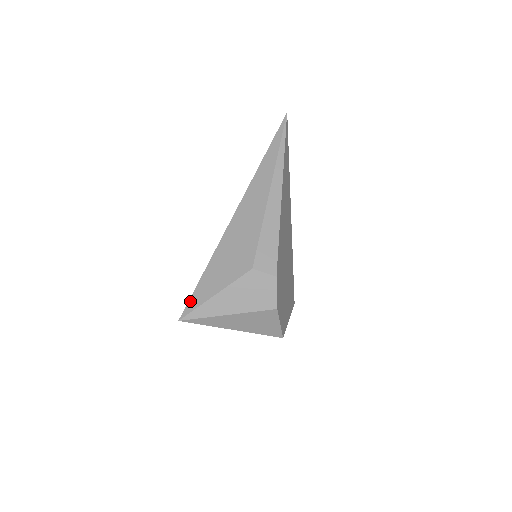
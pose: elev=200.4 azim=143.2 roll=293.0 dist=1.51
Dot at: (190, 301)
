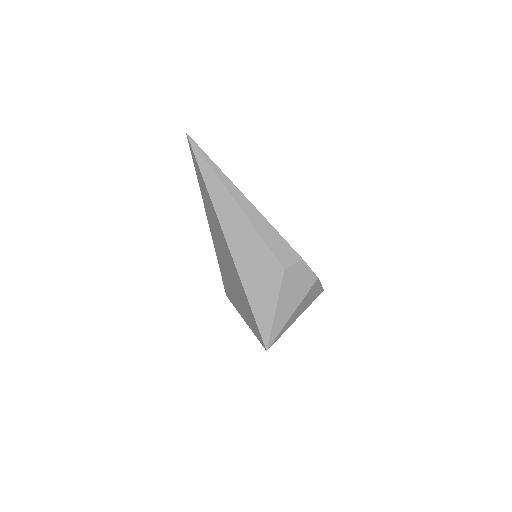
Dot at: (261, 331)
